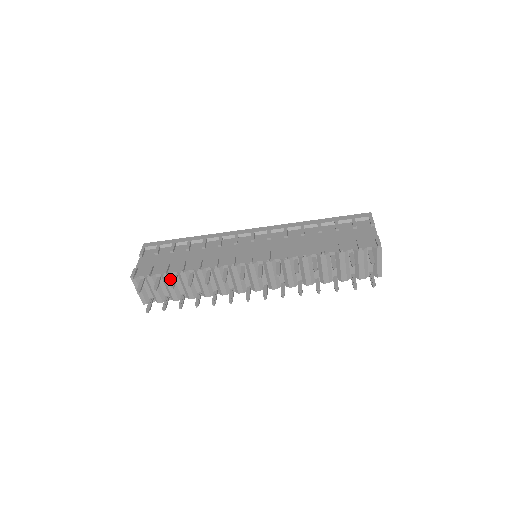
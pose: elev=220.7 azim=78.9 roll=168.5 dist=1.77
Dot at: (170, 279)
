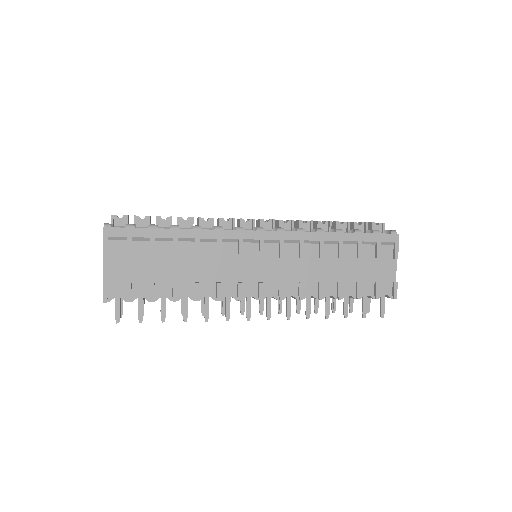
Dot at: occluded
